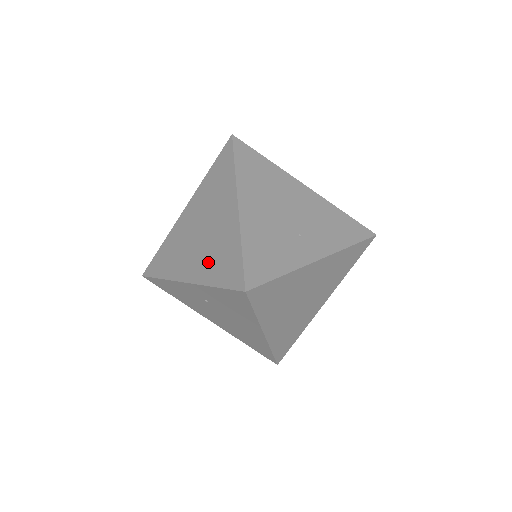
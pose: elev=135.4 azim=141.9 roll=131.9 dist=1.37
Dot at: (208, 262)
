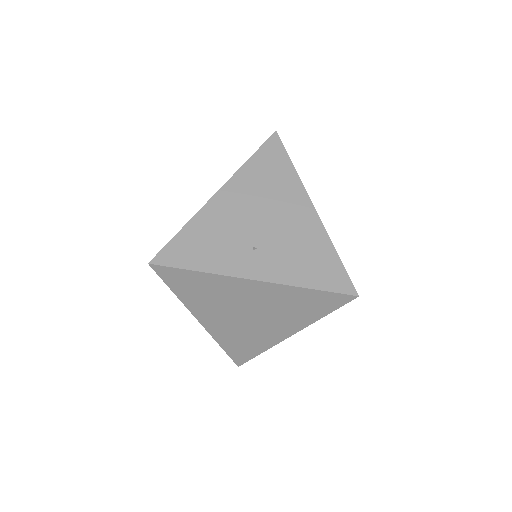
Dot at: occluded
